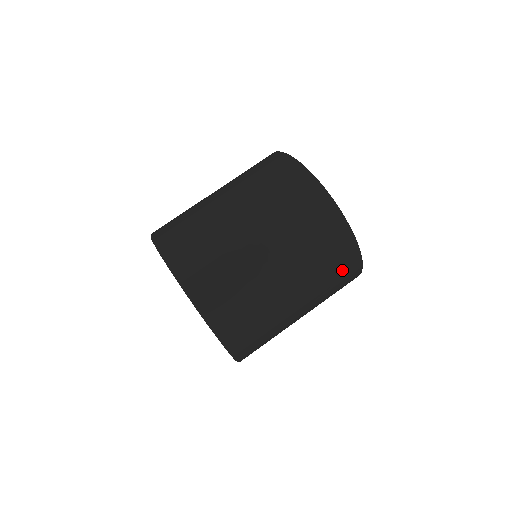
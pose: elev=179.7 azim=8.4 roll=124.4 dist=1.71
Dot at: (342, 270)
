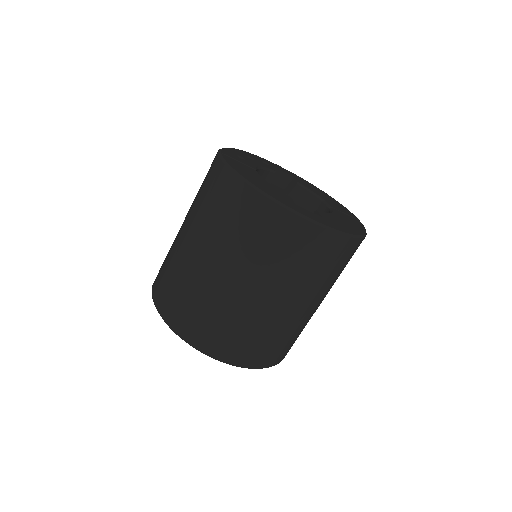
Dot at: (345, 259)
